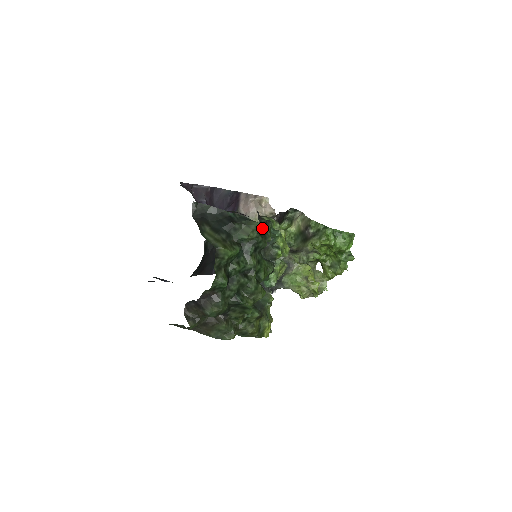
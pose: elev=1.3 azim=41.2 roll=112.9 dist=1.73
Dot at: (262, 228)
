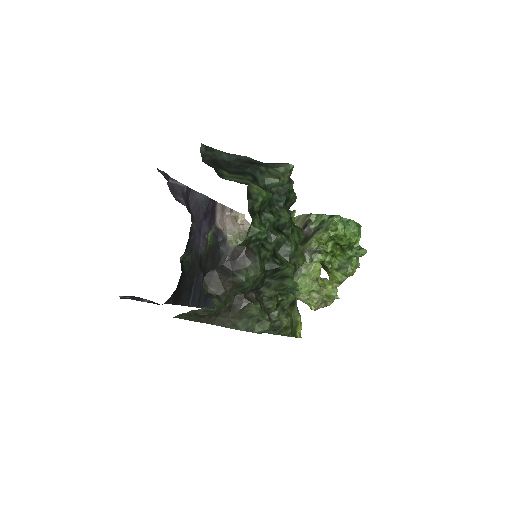
Dot at: occluded
